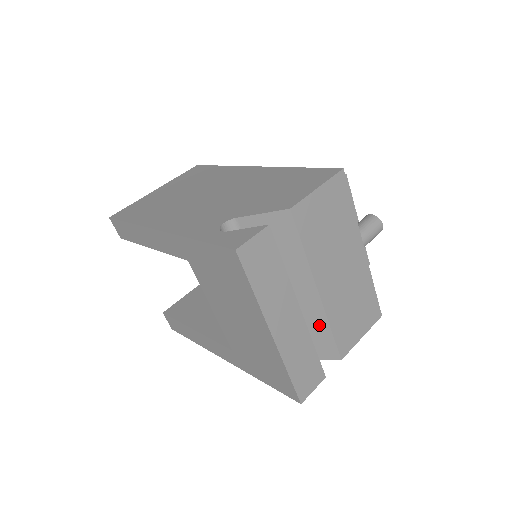
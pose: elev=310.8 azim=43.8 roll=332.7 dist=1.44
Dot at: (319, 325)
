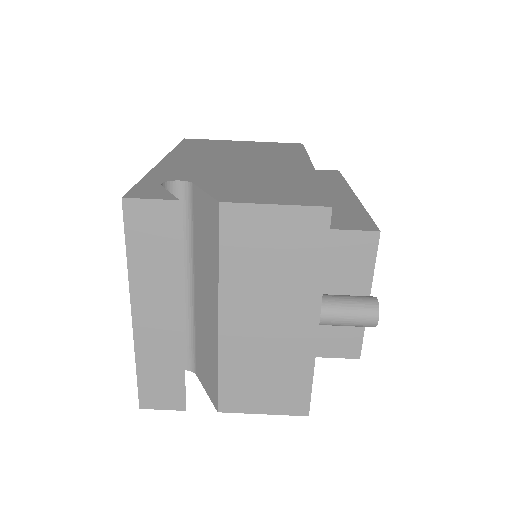
Dot at: (213, 356)
